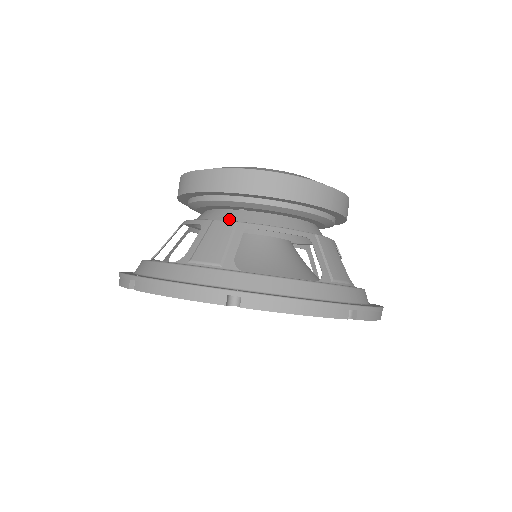
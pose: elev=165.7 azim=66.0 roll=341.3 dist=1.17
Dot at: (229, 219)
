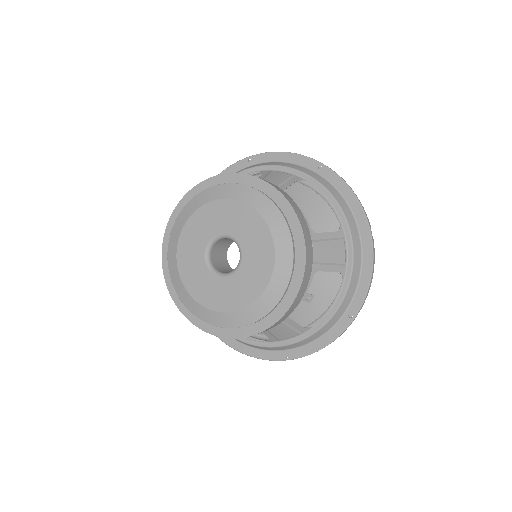
Dot at: occluded
